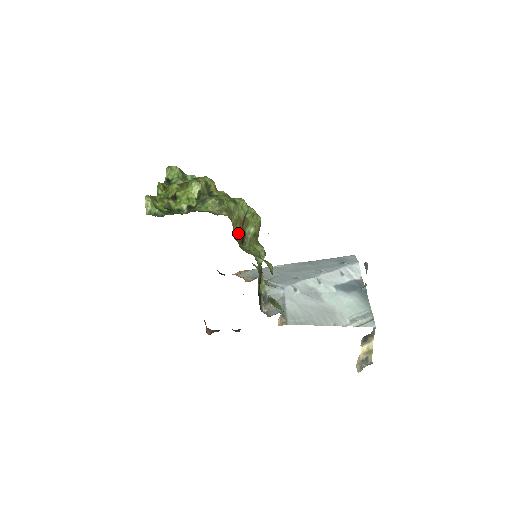
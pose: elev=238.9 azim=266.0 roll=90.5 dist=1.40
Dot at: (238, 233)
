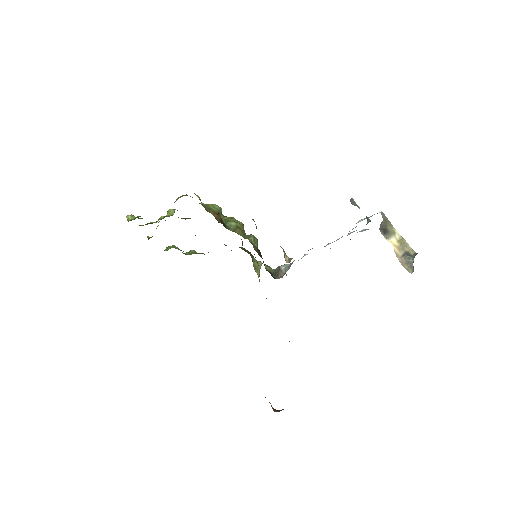
Dot at: (213, 214)
